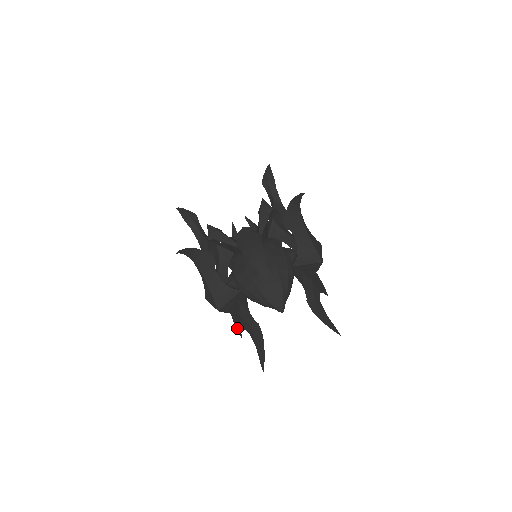
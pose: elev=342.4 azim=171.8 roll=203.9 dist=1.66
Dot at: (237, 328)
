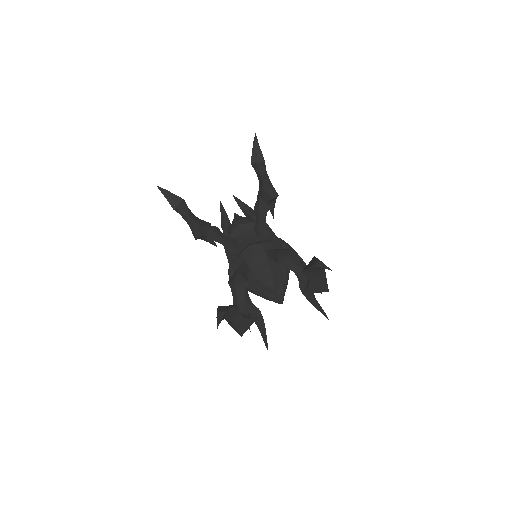
Dot at: occluded
